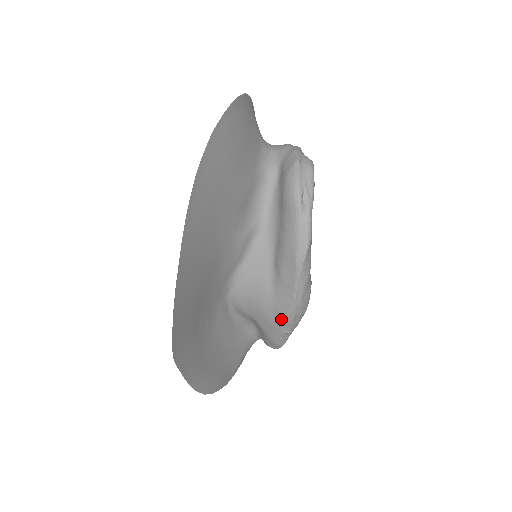
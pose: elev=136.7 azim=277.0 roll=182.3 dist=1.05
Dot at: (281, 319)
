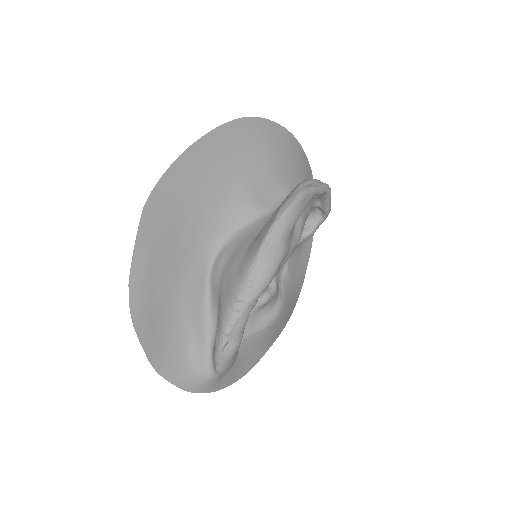
Dot at: (241, 274)
